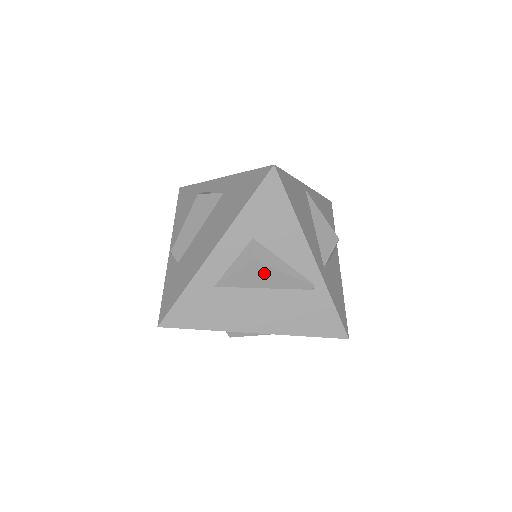
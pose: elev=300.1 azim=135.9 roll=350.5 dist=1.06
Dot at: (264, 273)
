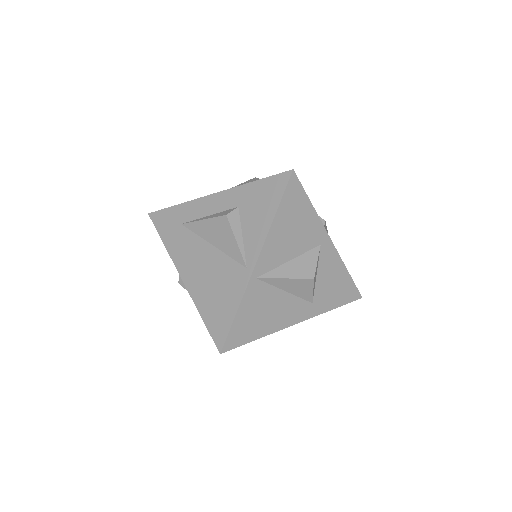
Dot at: occluded
